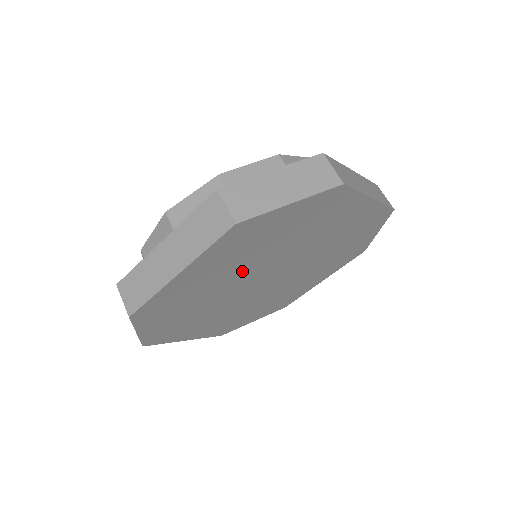
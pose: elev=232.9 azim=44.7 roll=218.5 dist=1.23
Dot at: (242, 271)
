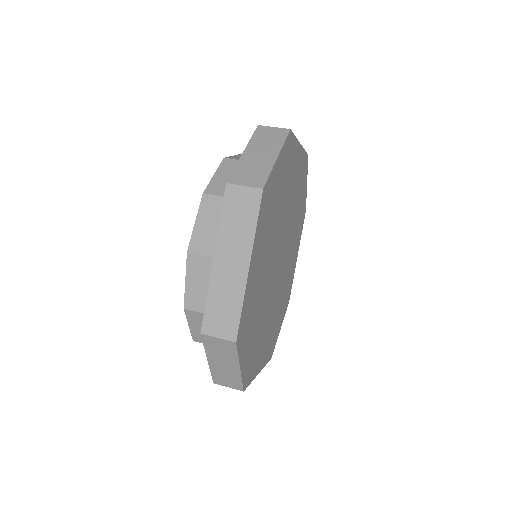
Dot at: (269, 310)
